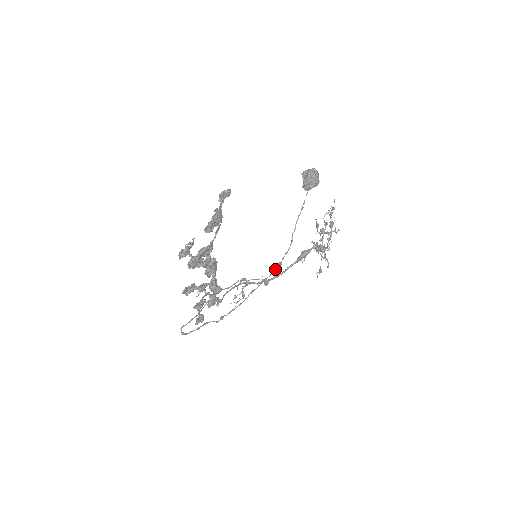
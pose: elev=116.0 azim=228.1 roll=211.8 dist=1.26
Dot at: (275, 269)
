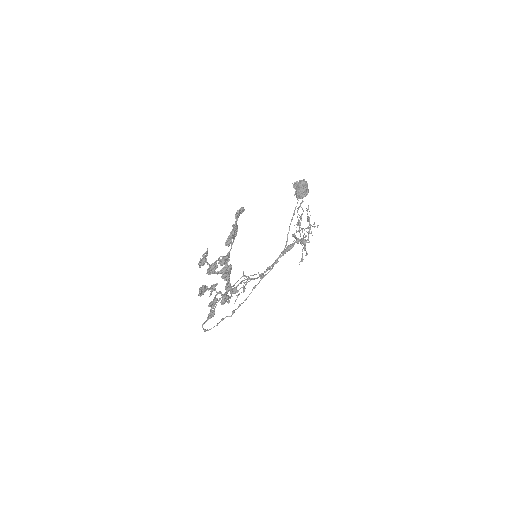
Dot at: (273, 266)
